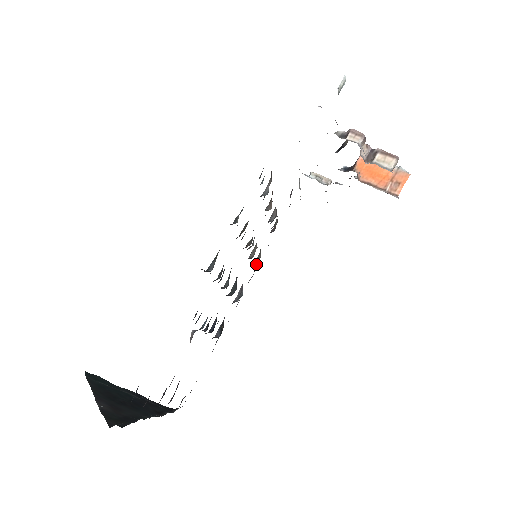
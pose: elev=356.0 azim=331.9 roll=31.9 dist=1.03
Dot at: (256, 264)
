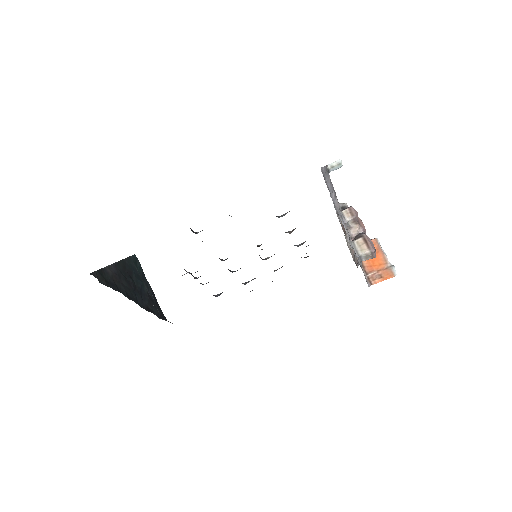
Dot at: occluded
